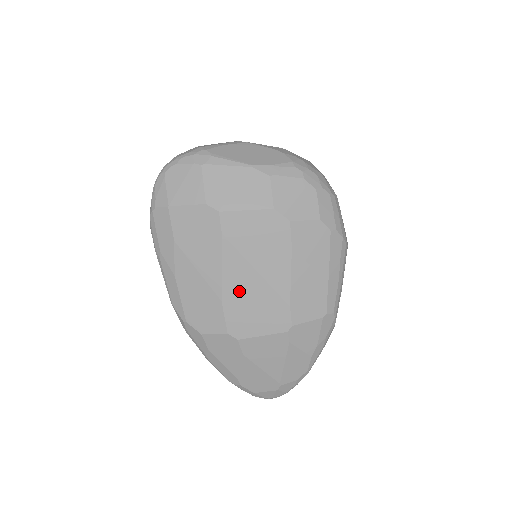
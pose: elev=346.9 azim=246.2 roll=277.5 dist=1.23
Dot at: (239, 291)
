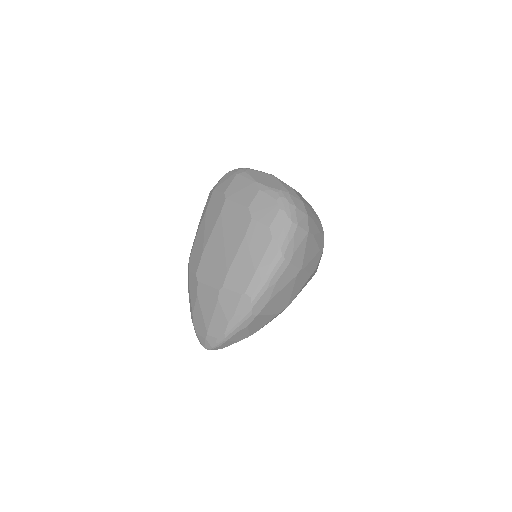
Dot at: (212, 250)
